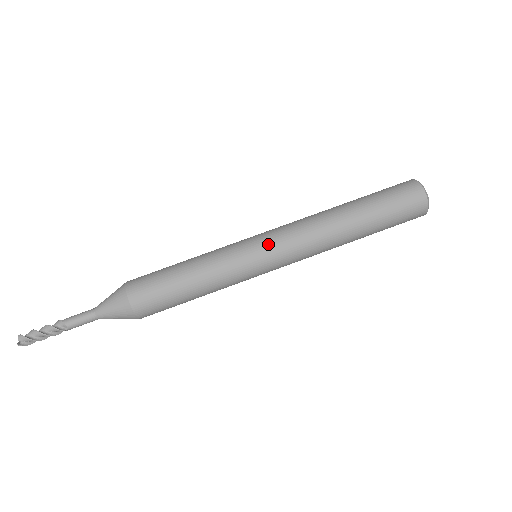
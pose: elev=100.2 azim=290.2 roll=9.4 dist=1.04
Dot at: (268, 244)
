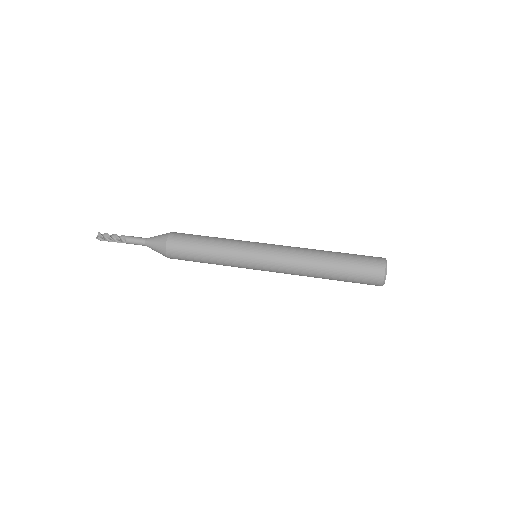
Dot at: (264, 254)
